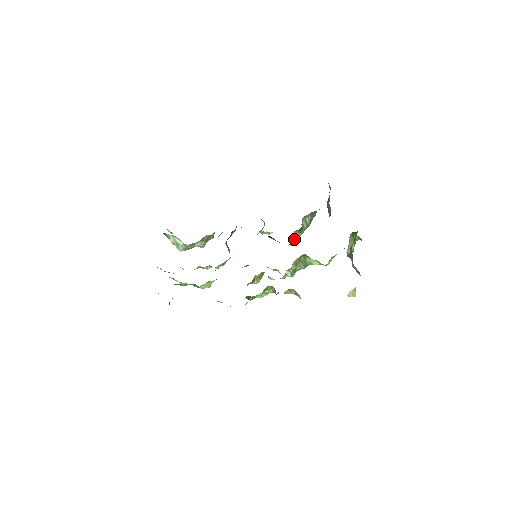
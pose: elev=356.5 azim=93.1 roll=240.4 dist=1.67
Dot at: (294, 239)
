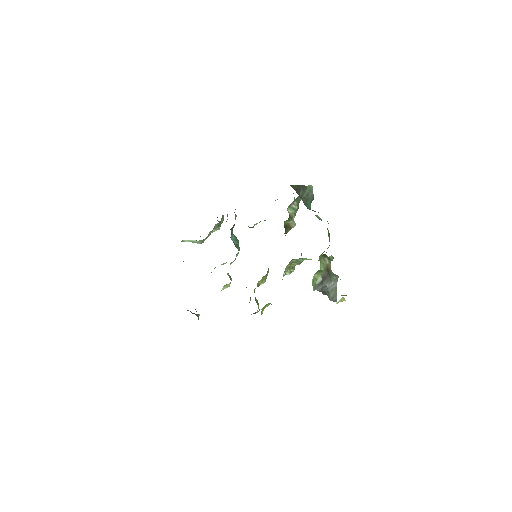
Dot at: (288, 226)
